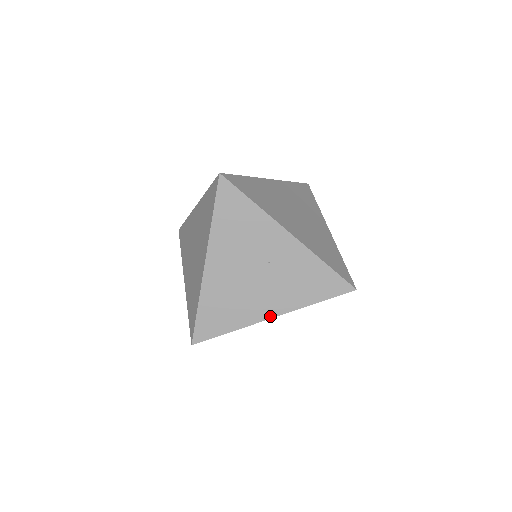
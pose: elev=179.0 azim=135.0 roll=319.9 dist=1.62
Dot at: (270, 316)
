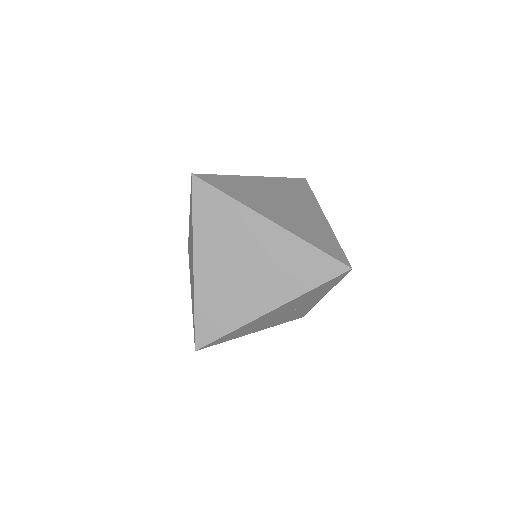
Dot at: (256, 331)
